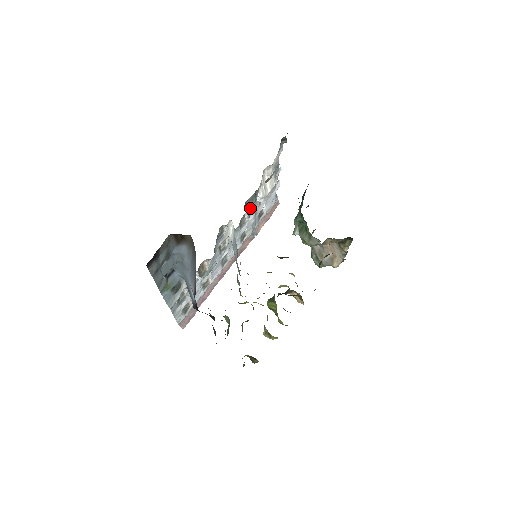
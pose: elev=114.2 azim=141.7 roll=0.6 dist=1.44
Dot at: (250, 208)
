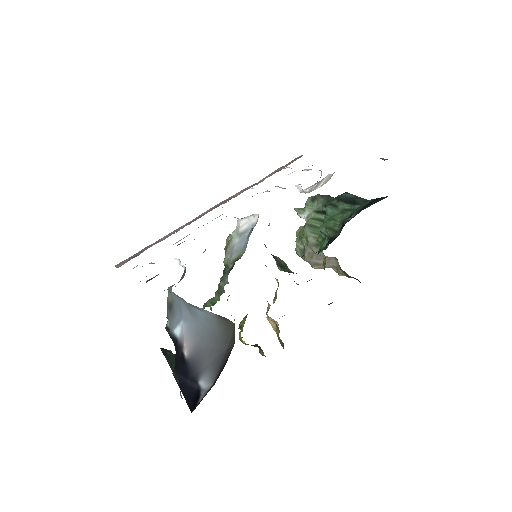
Dot at: occluded
